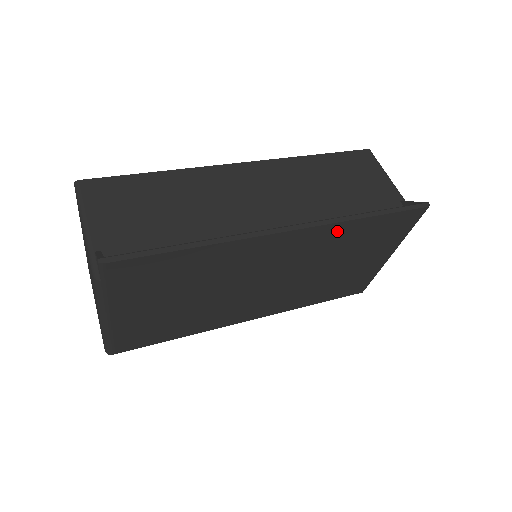
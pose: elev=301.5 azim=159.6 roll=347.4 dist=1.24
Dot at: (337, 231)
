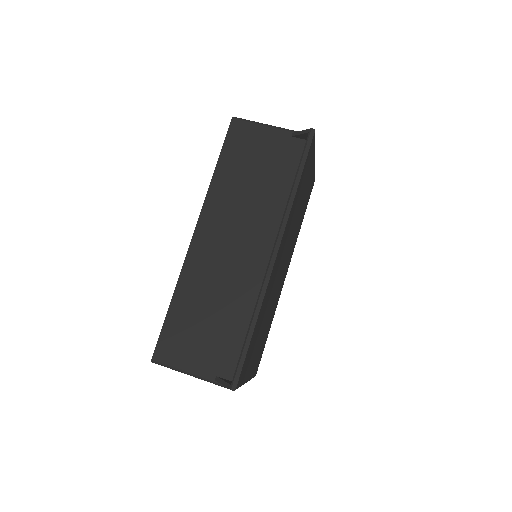
Dot at: (291, 214)
